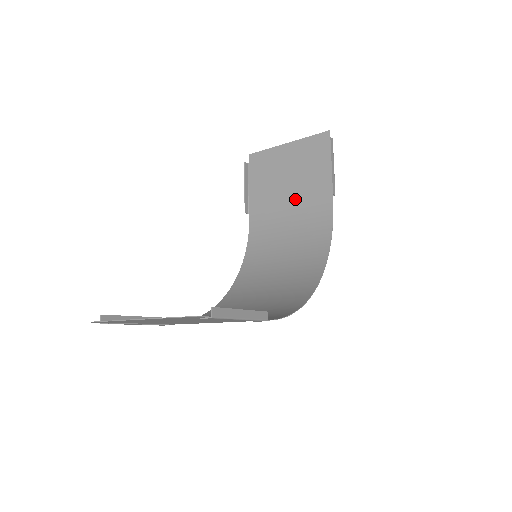
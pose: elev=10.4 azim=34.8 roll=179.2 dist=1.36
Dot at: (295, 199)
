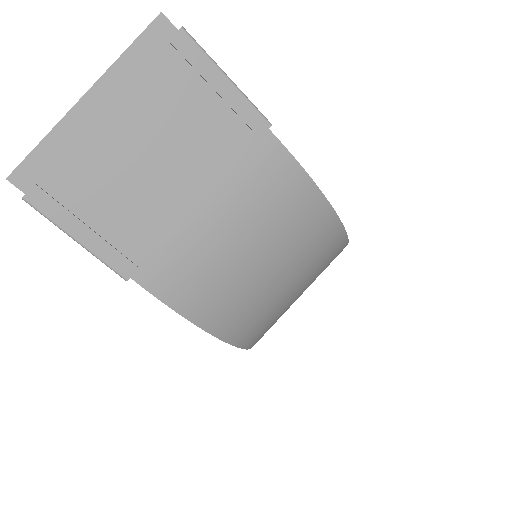
Dot at: occluded
